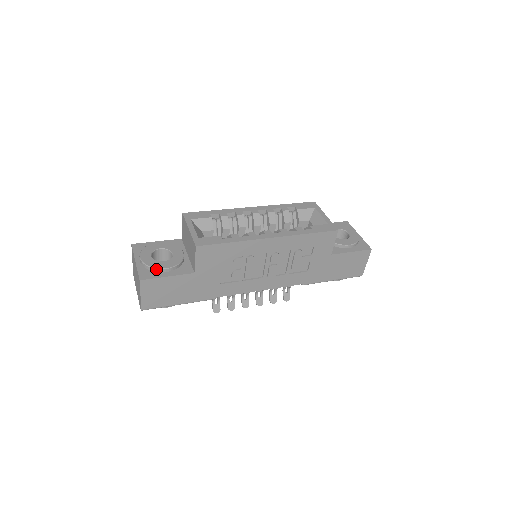
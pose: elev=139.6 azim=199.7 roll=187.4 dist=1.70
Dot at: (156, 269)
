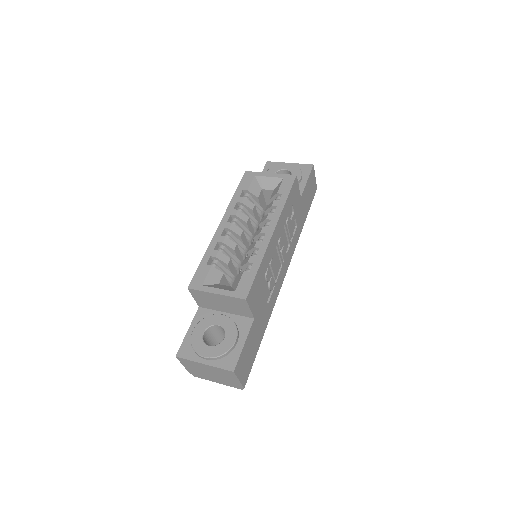
Dot at: (230, 350)
